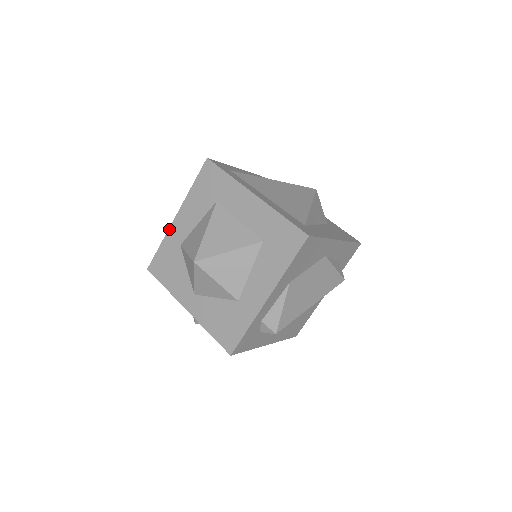
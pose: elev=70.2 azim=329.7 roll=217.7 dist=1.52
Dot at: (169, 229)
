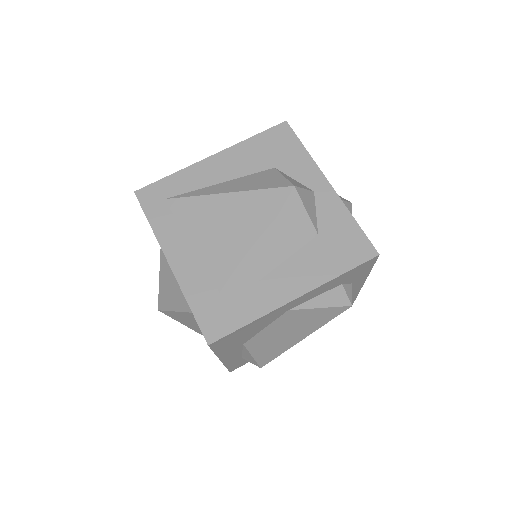
Dot at: occluded
